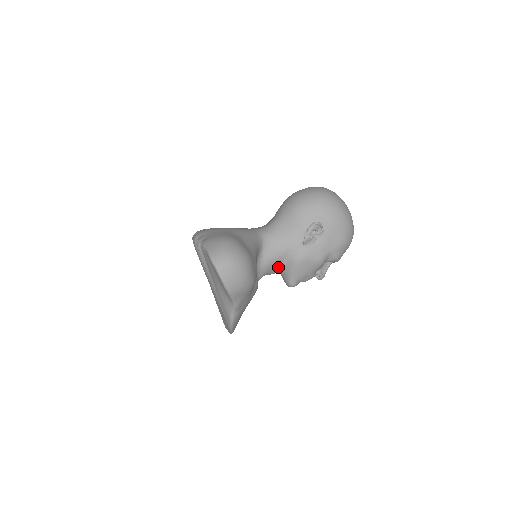
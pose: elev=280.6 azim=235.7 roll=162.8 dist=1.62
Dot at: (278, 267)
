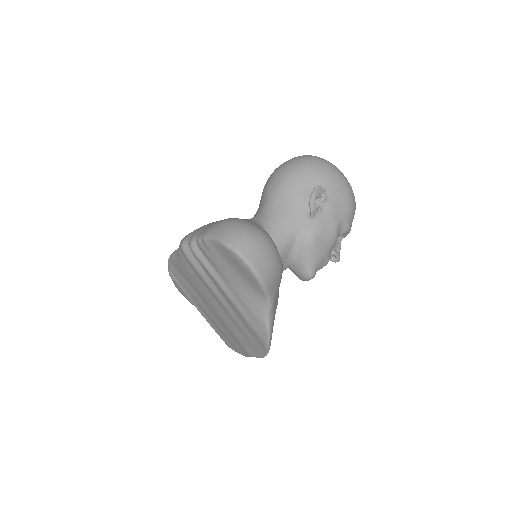
Dot at: (288, 258)
